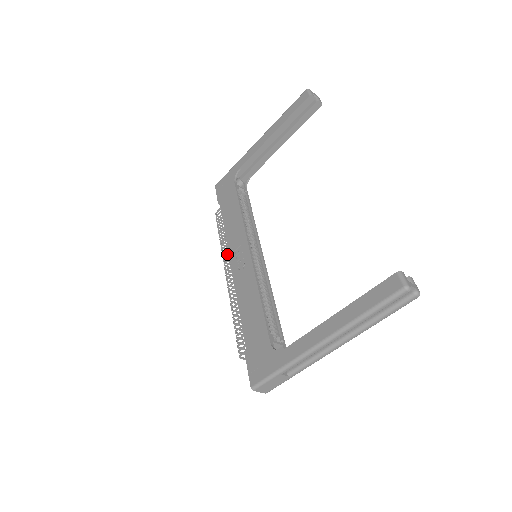
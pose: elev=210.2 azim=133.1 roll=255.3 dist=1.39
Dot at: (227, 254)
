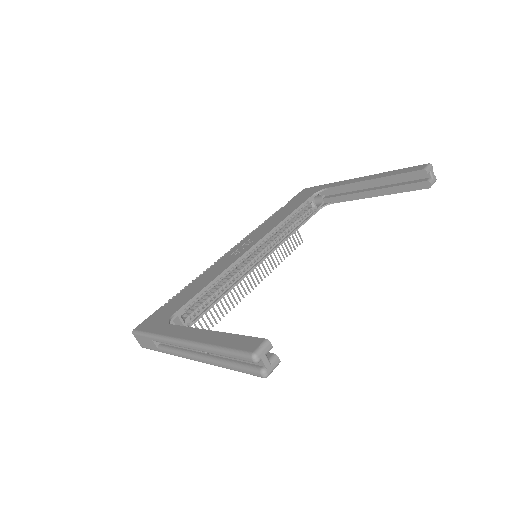
Dot at: occluded
